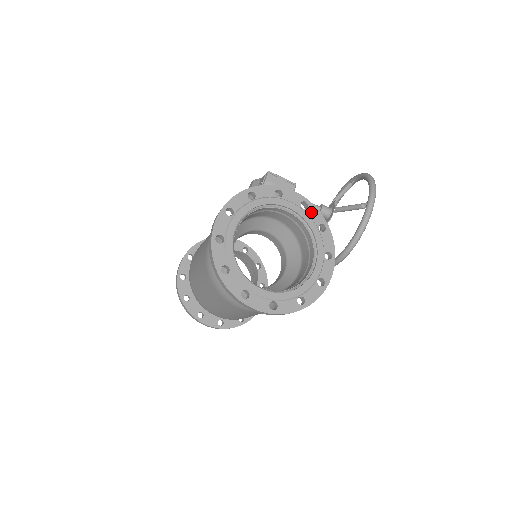
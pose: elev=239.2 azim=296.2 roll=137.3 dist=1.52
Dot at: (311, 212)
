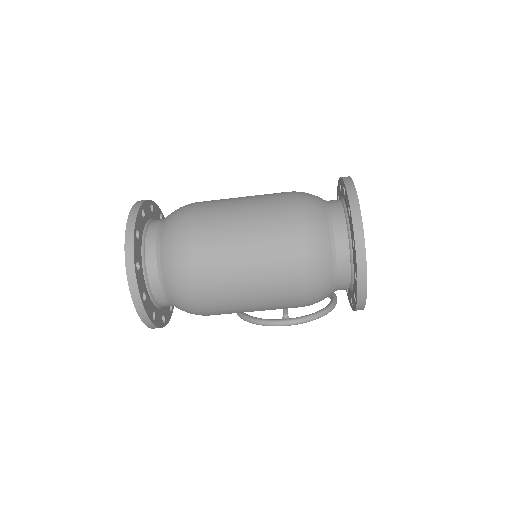
Dot at: occluded
